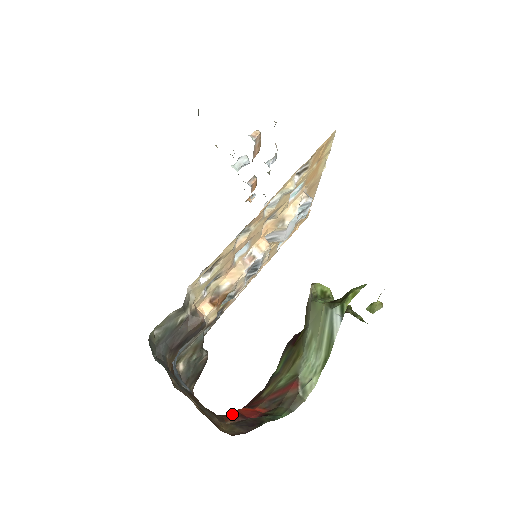
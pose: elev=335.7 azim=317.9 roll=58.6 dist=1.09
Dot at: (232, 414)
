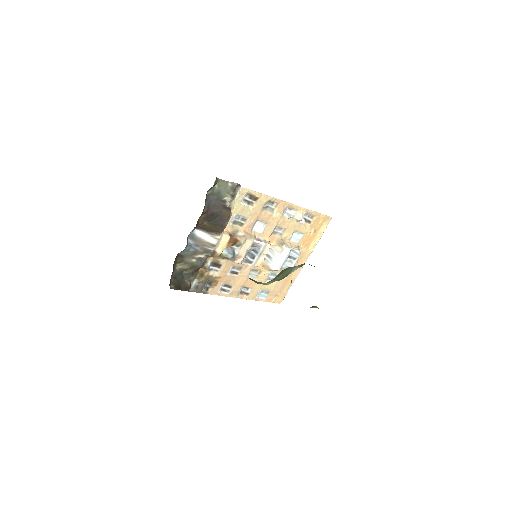
Dot at: occluded
